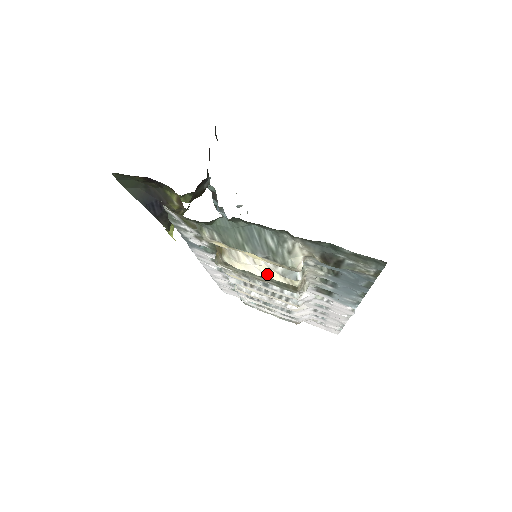
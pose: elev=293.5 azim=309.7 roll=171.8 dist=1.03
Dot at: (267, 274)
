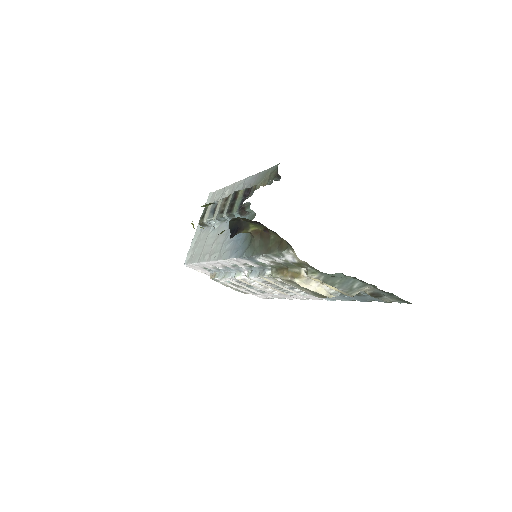
Dot at: (319, 291)
